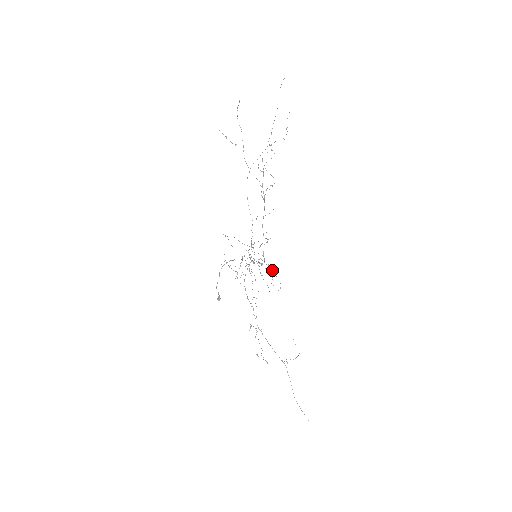
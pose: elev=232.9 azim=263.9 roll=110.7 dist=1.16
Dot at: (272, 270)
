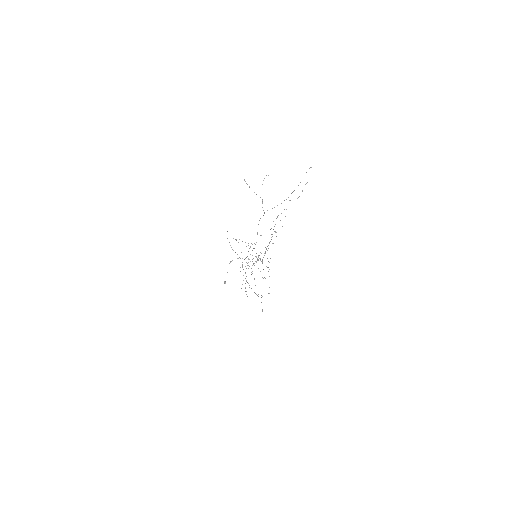
Dot at: (266, 266)
